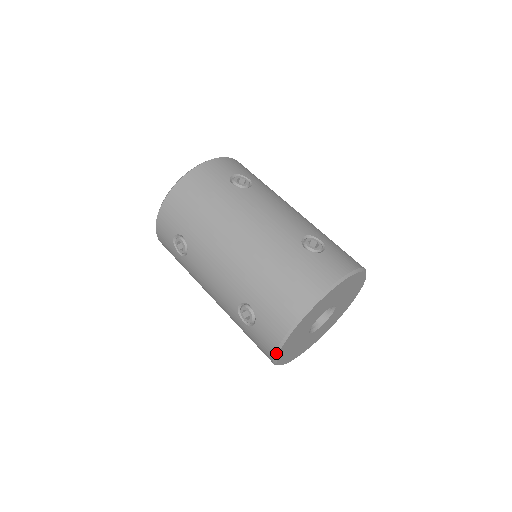
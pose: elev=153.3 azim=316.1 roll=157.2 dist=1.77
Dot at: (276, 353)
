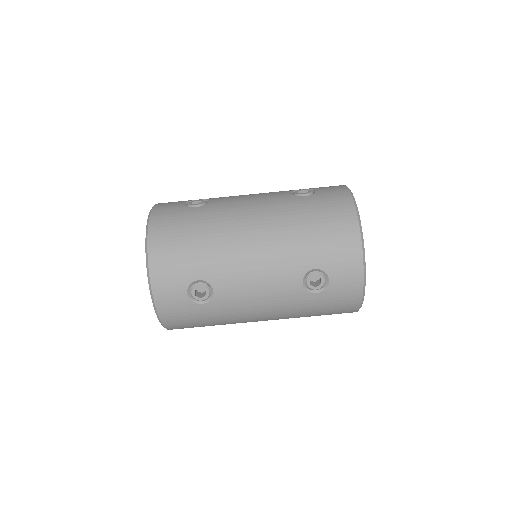
Dot at: (364, 285)
